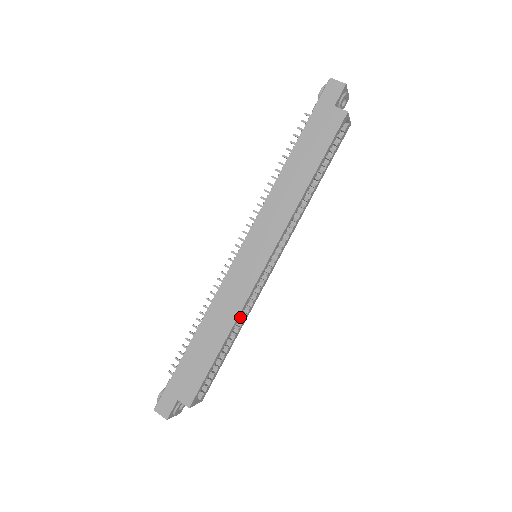
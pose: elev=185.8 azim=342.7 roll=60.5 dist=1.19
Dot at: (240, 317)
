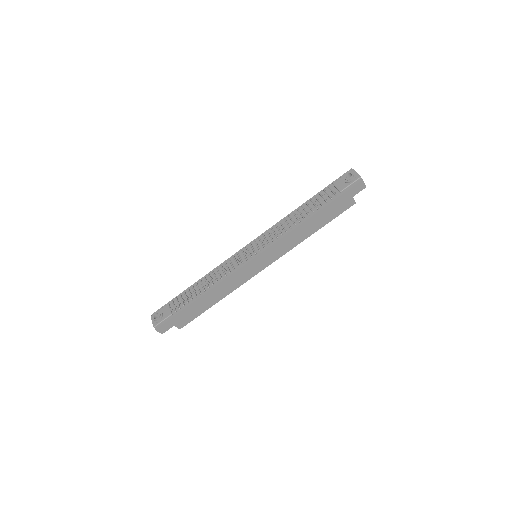
Dot at: occluded
